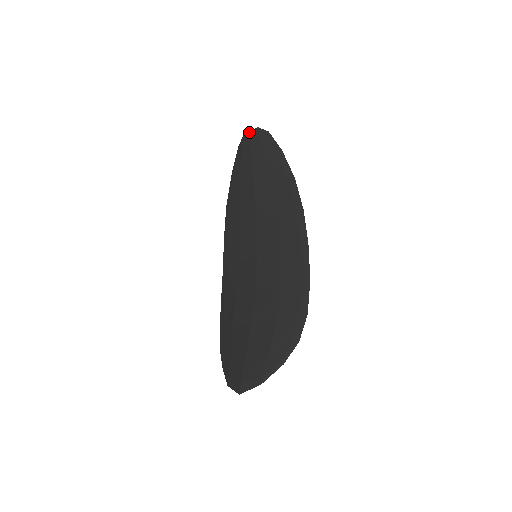
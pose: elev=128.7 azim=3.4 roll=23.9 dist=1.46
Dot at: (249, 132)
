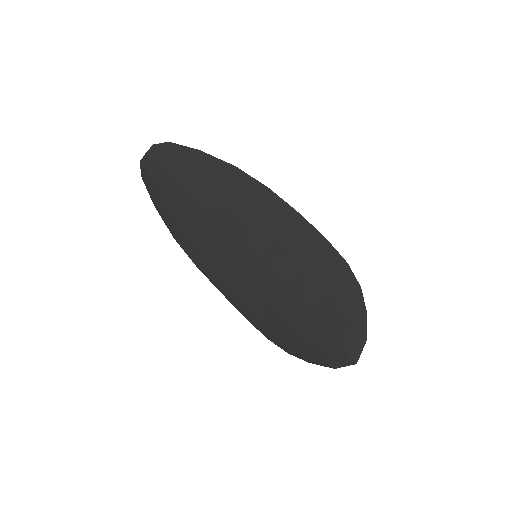
Dot at: (147, 155)
